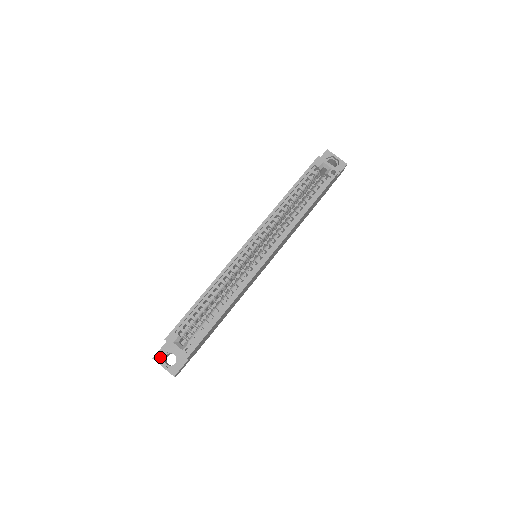
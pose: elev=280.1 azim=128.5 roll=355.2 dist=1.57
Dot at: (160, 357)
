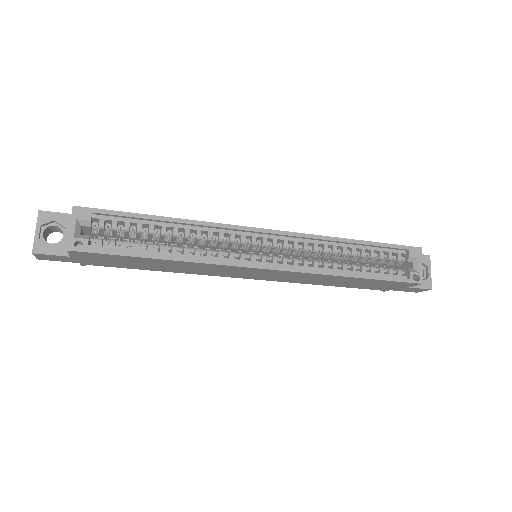
Dot at: (47, 219)
